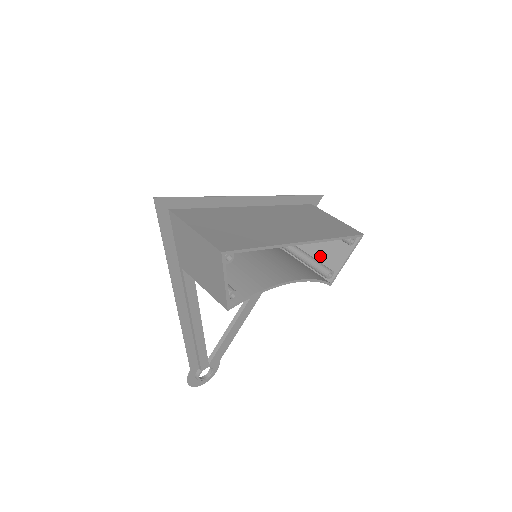
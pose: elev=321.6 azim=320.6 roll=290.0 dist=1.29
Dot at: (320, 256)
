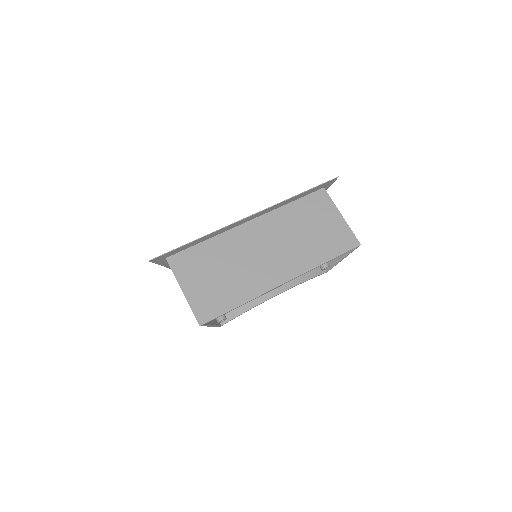
Dot at: occluded
